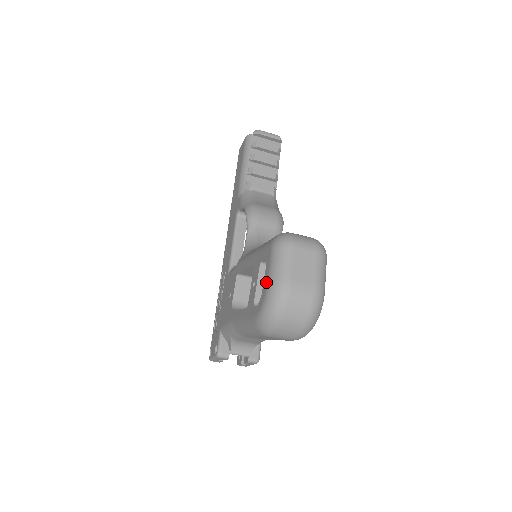
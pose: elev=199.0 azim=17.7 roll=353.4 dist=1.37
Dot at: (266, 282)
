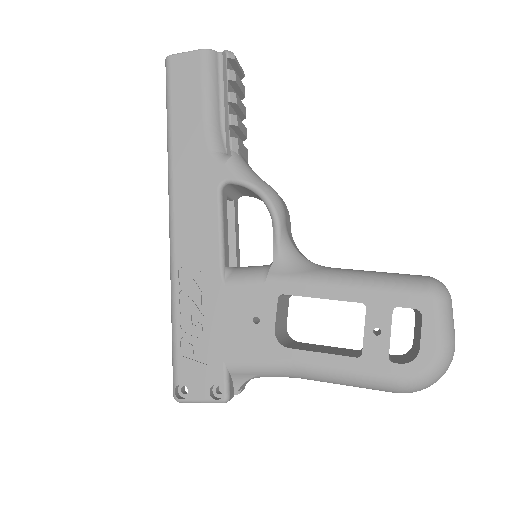
Dot at: (433, 341)
